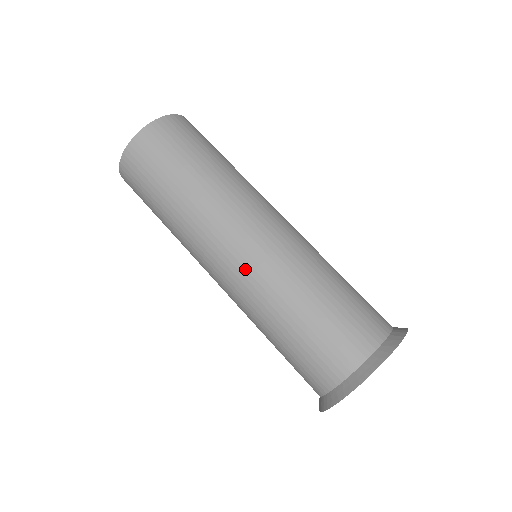
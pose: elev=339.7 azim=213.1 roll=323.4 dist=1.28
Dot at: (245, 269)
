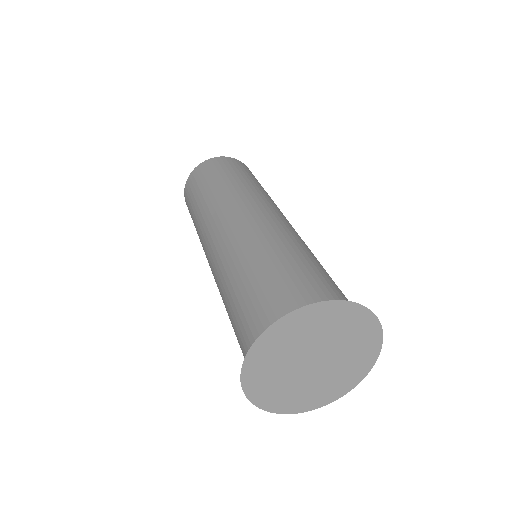
Dot at: (214, 255)
